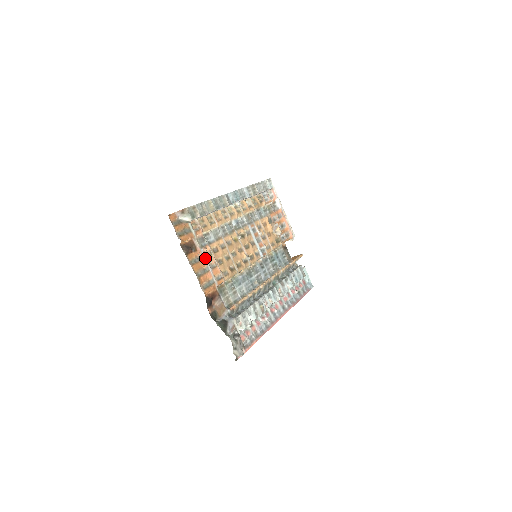
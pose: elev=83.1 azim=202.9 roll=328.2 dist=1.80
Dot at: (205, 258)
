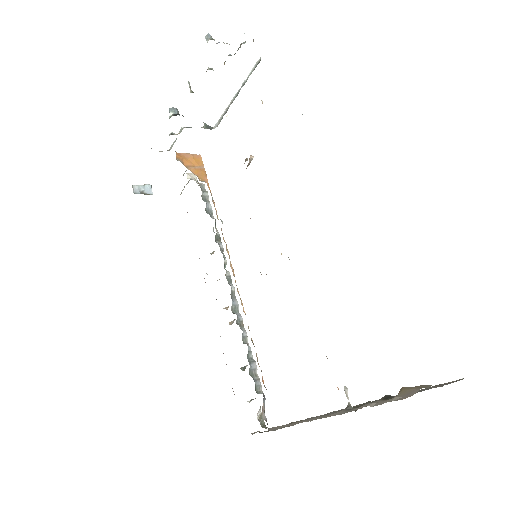
Dot at: occluded
